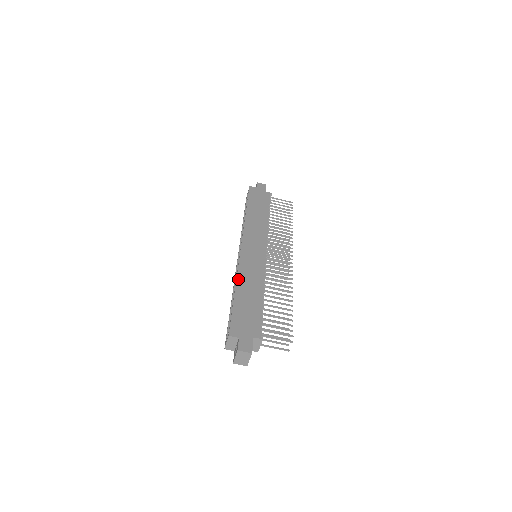
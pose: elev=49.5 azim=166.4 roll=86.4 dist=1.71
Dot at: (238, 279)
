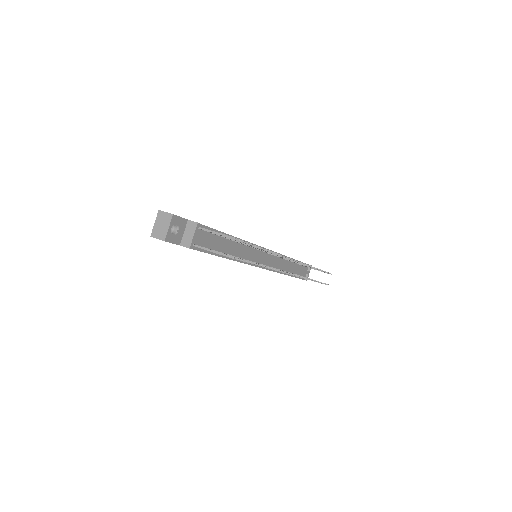
Dot at: occluded
